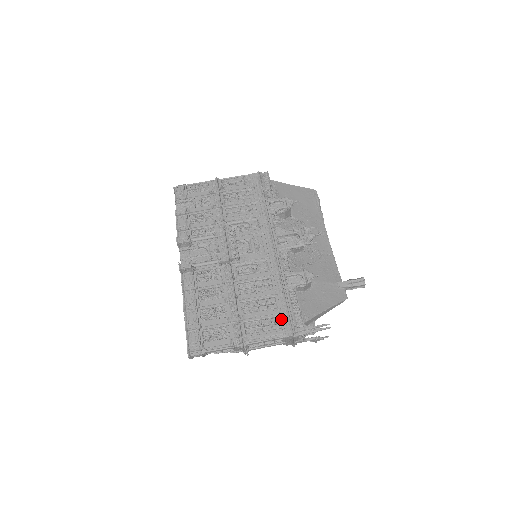
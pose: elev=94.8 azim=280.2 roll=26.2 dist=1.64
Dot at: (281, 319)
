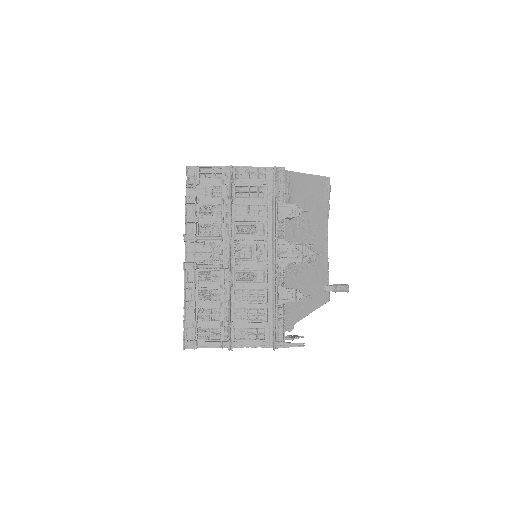
Dot at: (266, 331)
